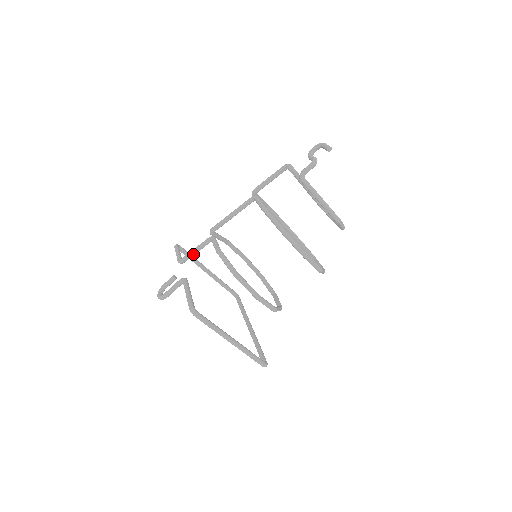
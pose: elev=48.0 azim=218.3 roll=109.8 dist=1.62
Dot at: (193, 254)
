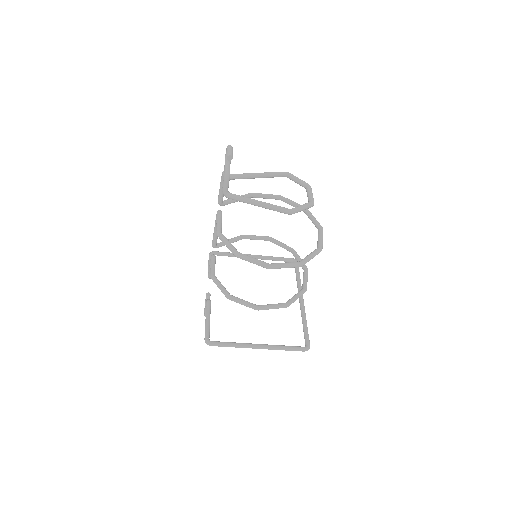
Dot at: occluded
